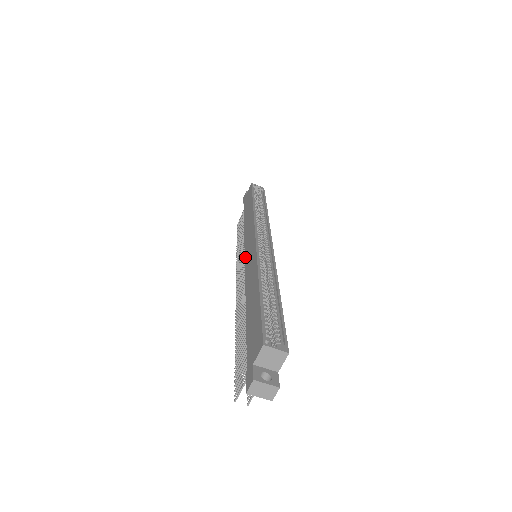
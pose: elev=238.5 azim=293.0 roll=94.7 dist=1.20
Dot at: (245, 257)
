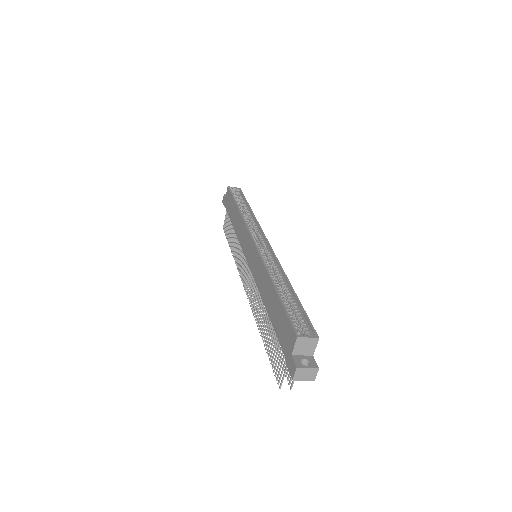
Dot at: (246, 259)
